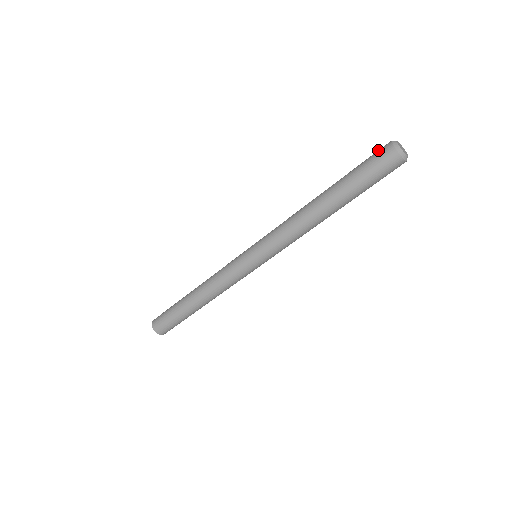
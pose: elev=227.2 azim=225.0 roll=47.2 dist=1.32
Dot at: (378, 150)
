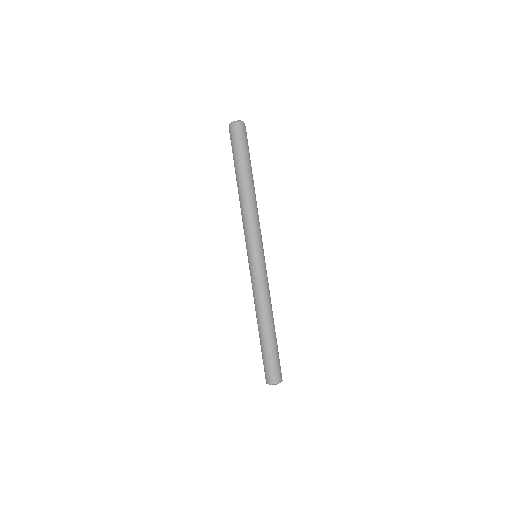
Dot at: occluded
